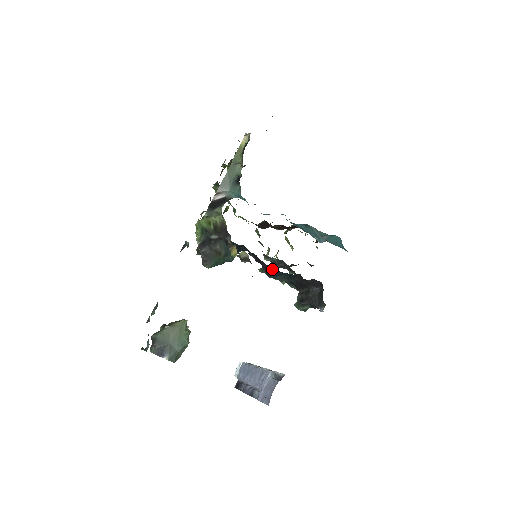
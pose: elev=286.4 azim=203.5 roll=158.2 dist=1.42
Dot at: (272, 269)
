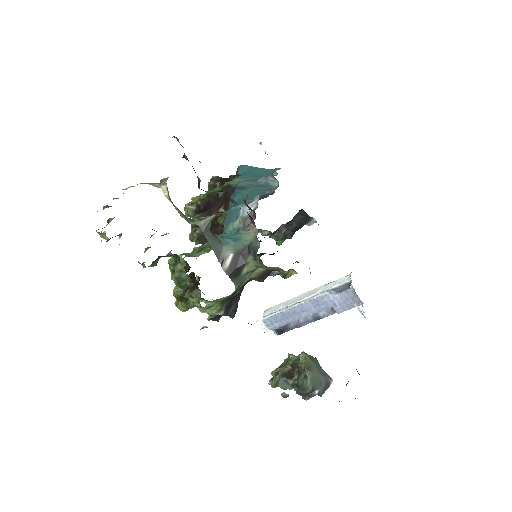
Dot at: occluded
